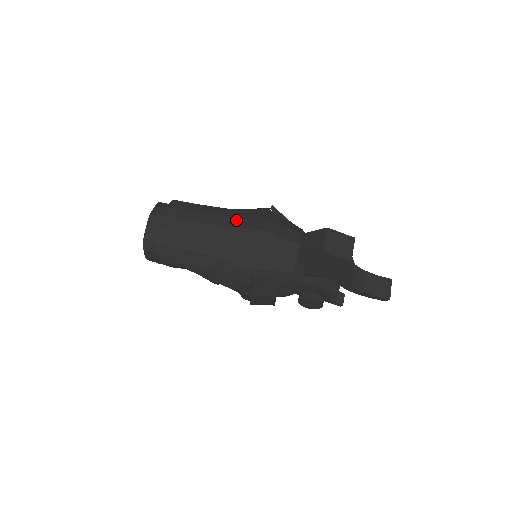
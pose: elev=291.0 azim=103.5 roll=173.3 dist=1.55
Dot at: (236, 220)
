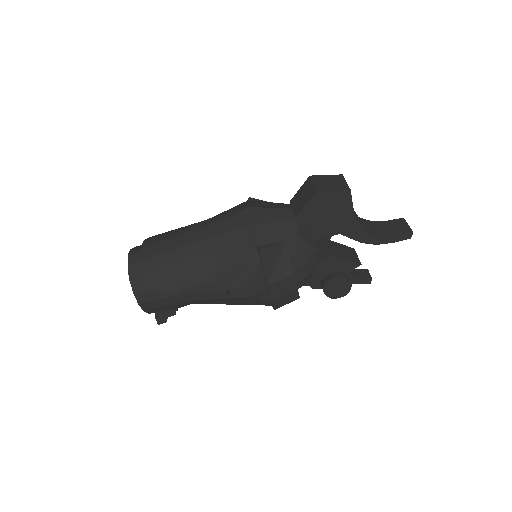
Dot at: (218, 216)
